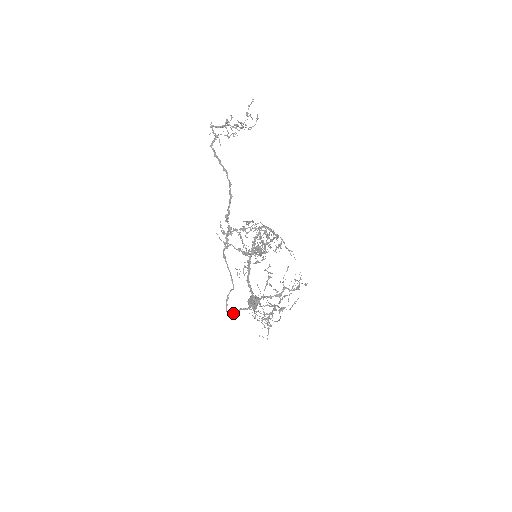
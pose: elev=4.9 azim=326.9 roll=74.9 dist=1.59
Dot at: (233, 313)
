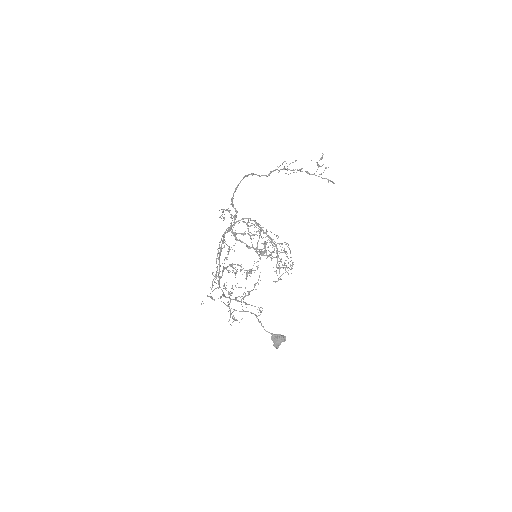
Dot at: (214, 289)
